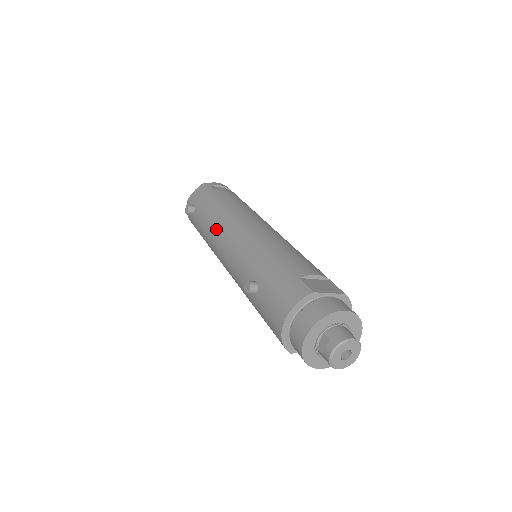
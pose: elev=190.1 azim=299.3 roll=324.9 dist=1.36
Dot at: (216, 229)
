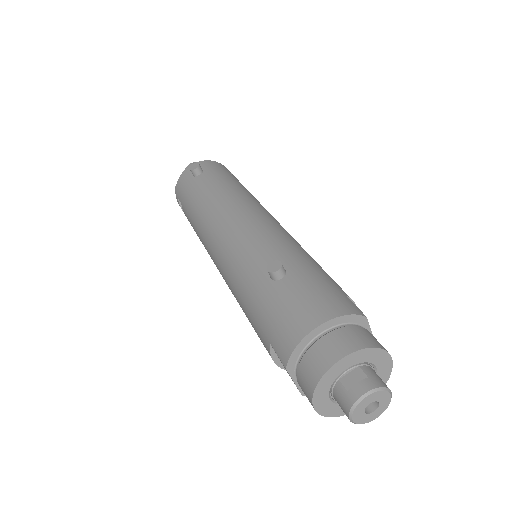
Dot at: (232, 201)
